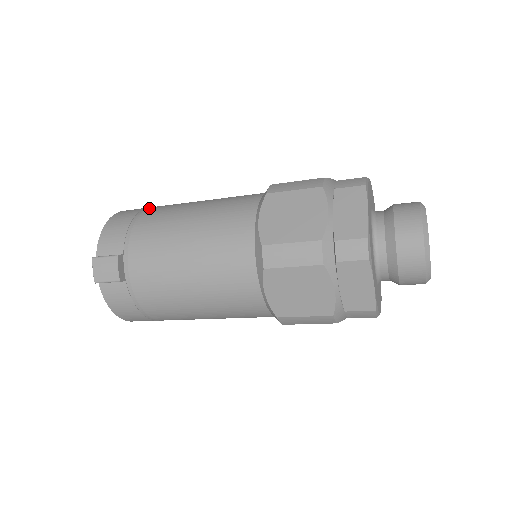
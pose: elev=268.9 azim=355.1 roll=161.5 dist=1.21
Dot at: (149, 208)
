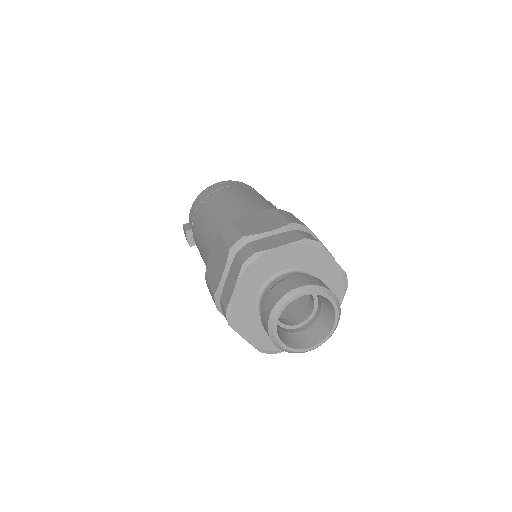
Dot at: (214, 193)
